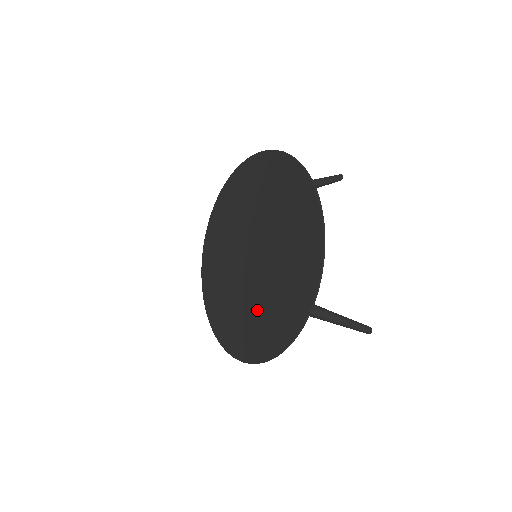
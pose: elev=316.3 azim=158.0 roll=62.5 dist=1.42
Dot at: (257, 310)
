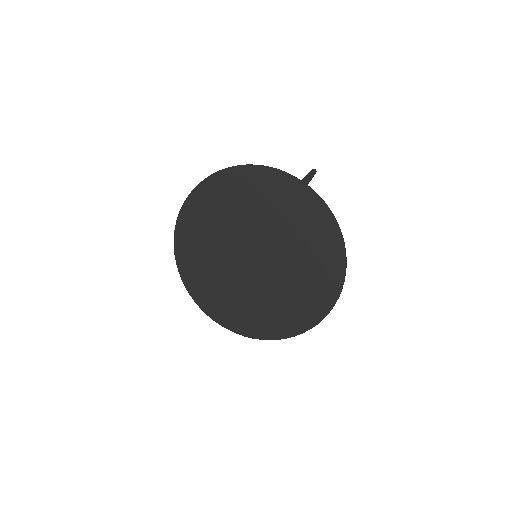
Dot at: (258, 303)
